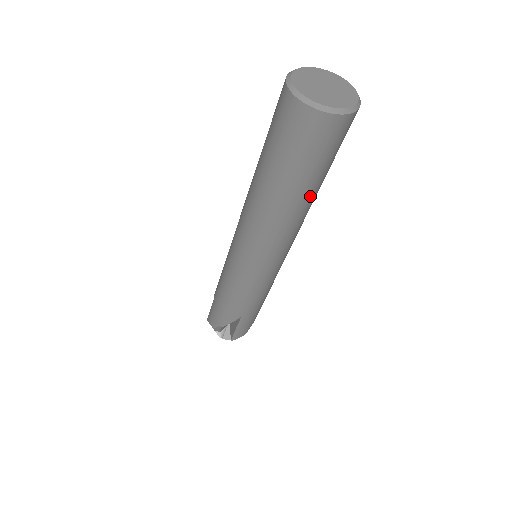
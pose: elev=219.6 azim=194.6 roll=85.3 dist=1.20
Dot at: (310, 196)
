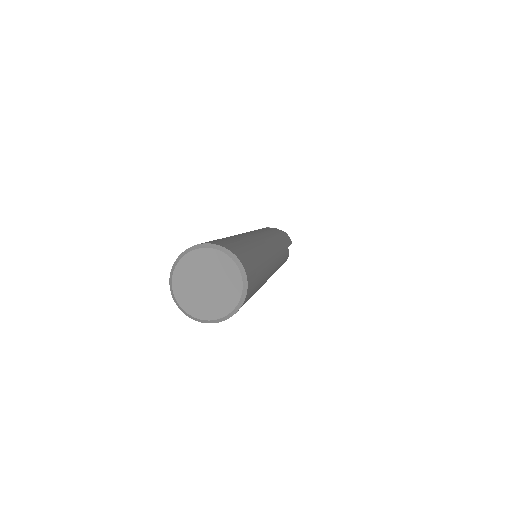
Dot at: occluded
